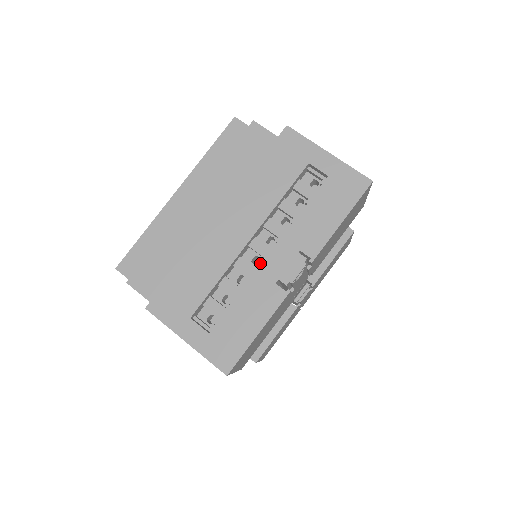
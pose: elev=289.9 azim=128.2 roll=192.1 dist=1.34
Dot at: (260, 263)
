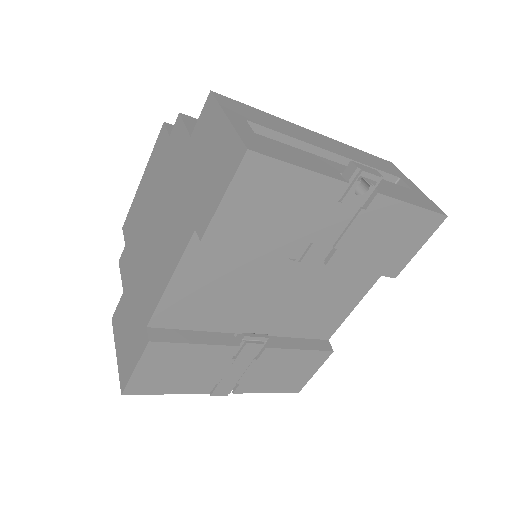
Dot at: occluded
